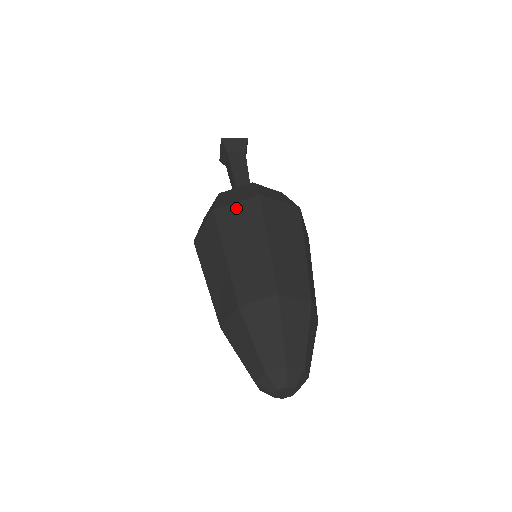
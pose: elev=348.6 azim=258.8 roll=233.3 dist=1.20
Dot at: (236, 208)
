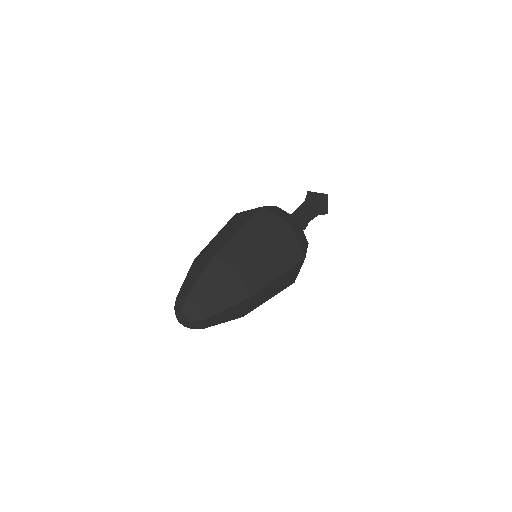
Dot at: (245, 213)
